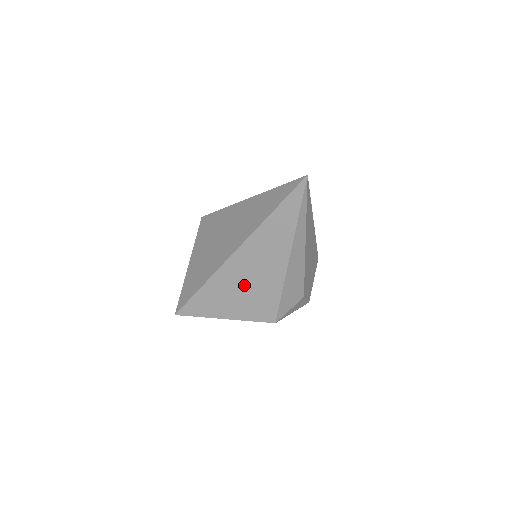
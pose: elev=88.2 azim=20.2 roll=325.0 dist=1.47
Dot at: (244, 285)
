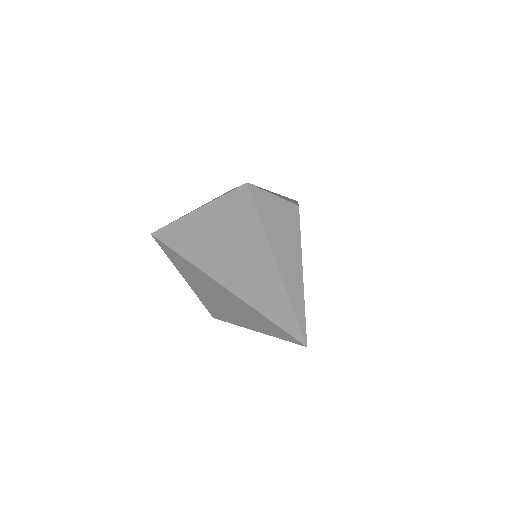
Dot at: (209, 292)
